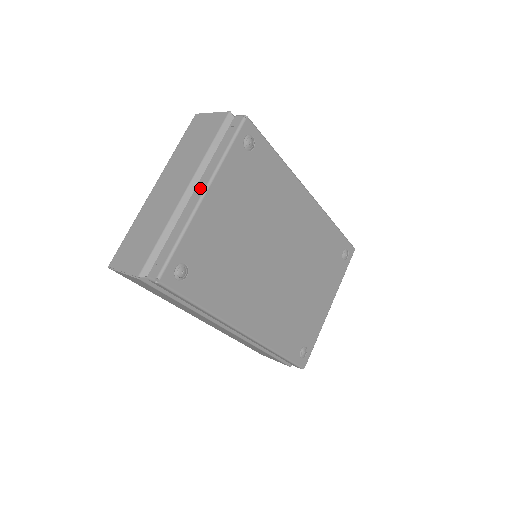
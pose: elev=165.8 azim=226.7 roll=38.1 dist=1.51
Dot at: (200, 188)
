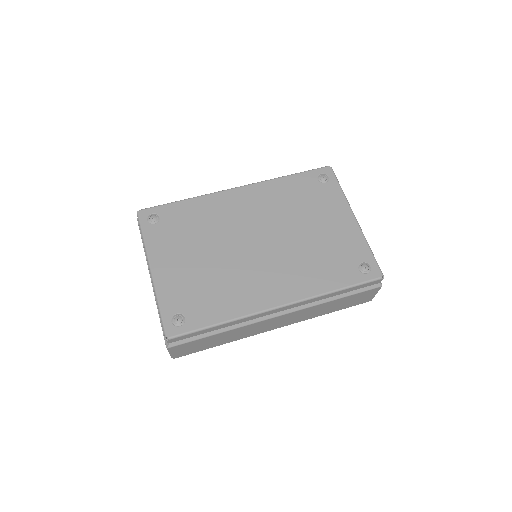
Dot at: occluded
